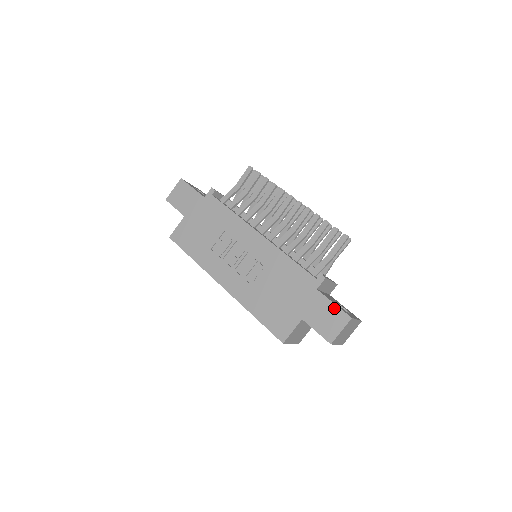
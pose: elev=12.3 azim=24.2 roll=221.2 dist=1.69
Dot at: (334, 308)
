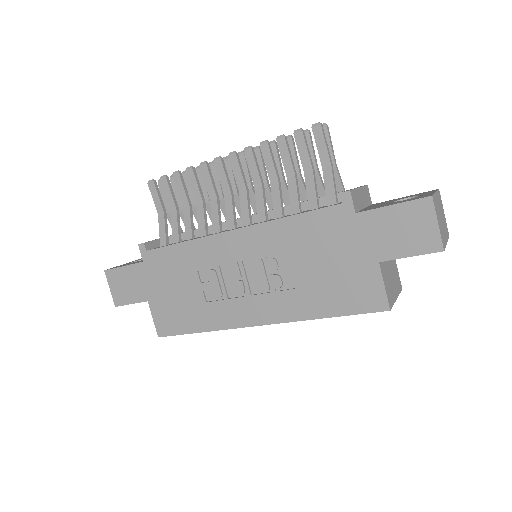
Dot at: (399, 210)
